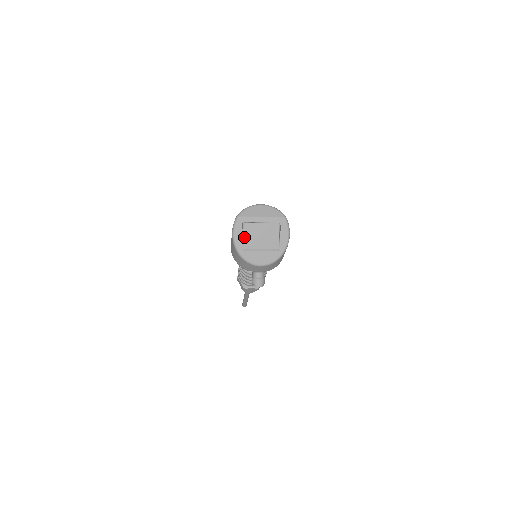
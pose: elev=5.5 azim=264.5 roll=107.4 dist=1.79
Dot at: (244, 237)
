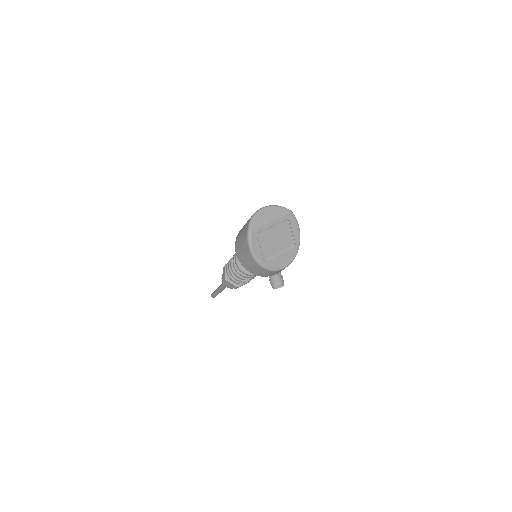
Dot at: (261, 248)
